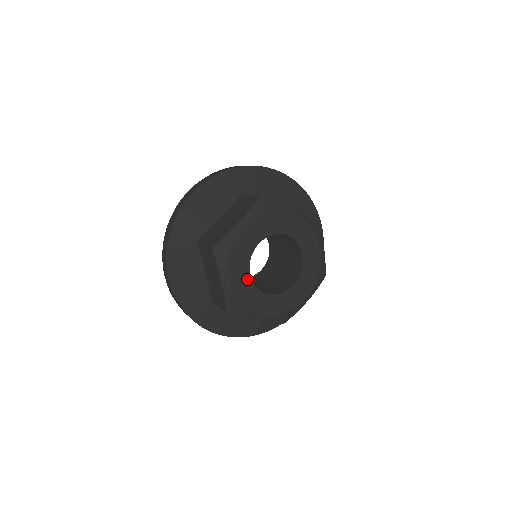
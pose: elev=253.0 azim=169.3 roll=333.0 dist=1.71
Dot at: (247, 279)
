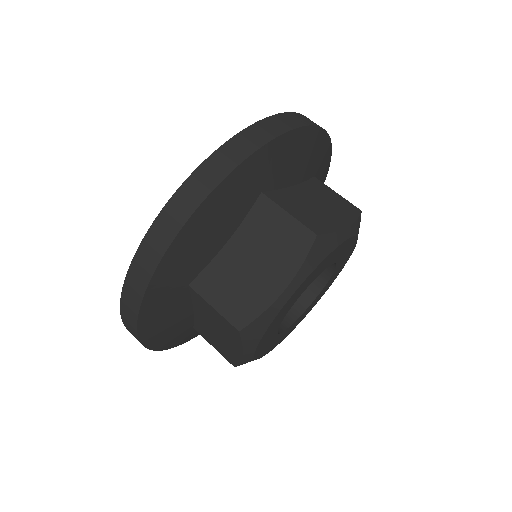
Dot at: (273, 336)
